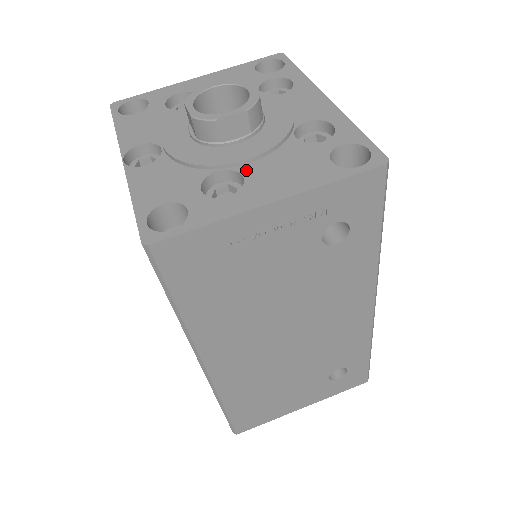
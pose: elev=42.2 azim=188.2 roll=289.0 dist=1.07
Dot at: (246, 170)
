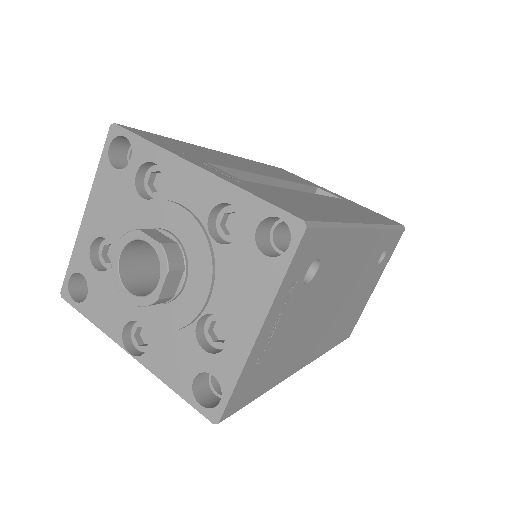
Dot at: (214, 308)
